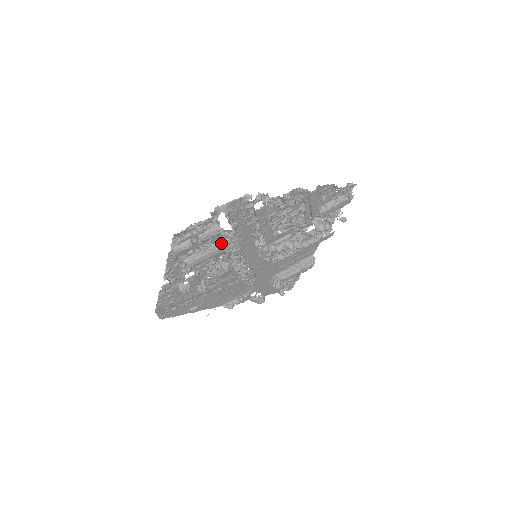
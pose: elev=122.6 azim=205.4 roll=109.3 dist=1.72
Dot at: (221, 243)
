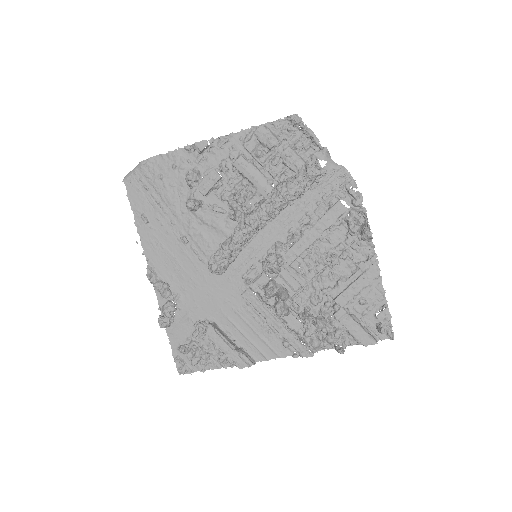
Dot at: (286, 178)
